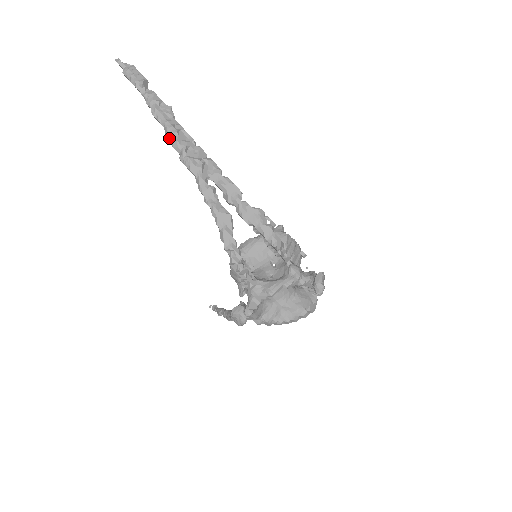
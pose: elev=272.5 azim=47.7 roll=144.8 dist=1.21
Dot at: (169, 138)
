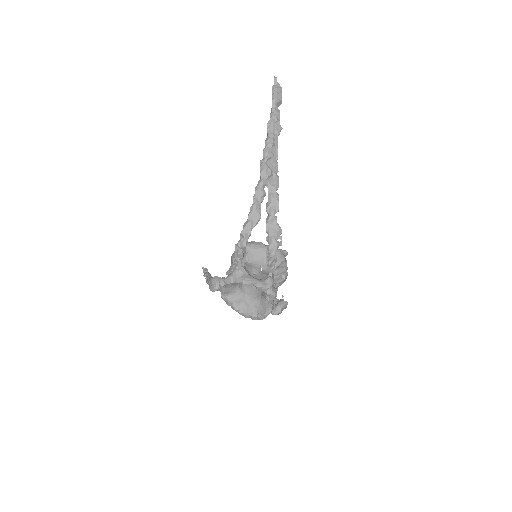
Dot at: (265, 144)
